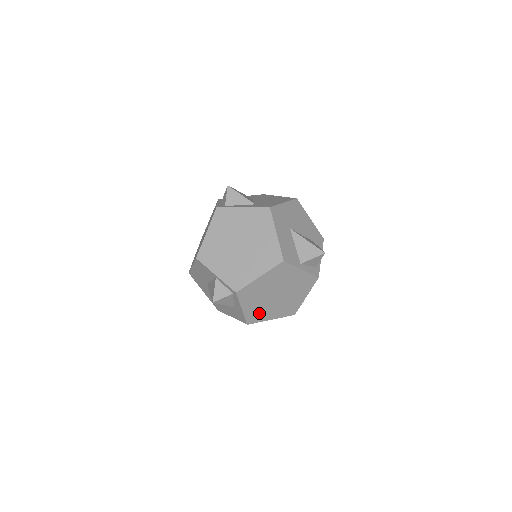
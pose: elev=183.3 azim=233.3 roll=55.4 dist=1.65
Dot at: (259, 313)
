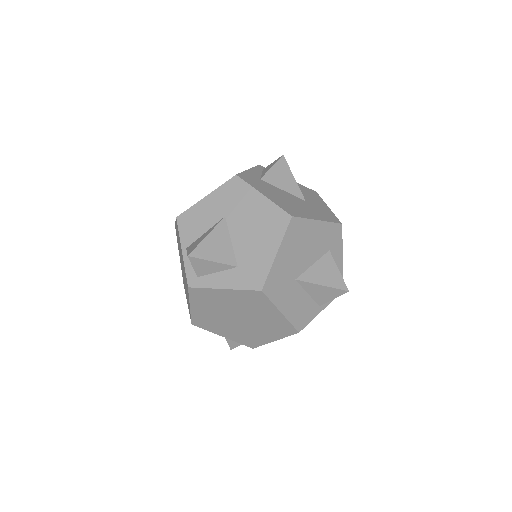
Dot at: occluded
